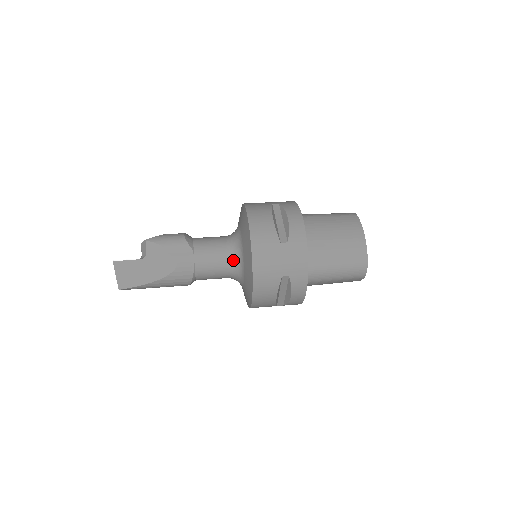
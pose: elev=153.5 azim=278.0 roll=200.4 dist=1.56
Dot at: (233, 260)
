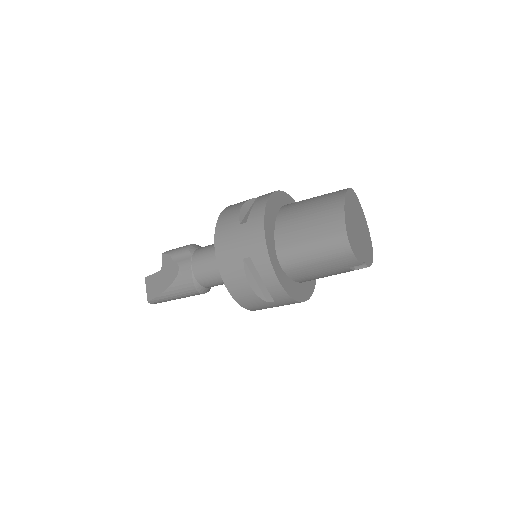
Dot at: occluded
